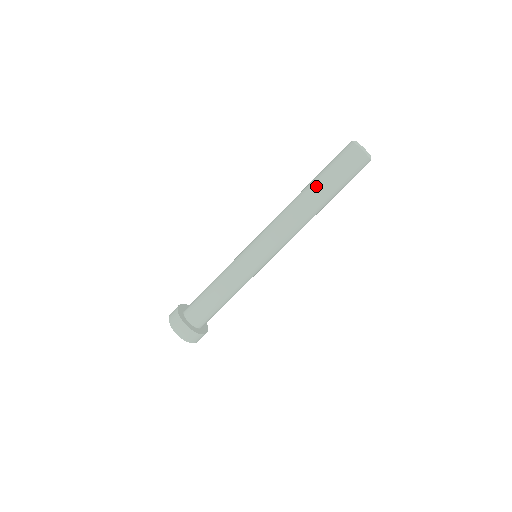
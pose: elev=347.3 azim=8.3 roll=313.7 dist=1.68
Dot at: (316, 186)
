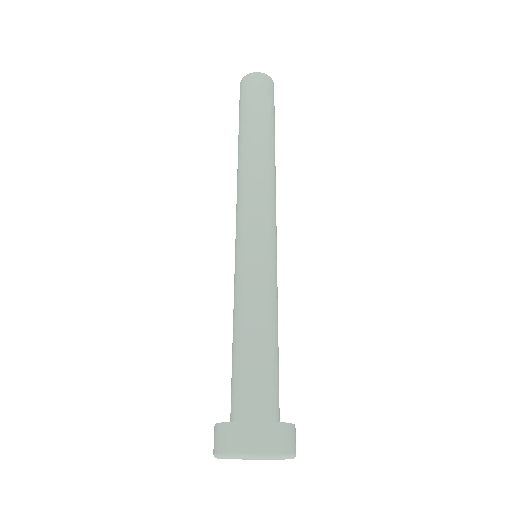
Dot at: occluded
